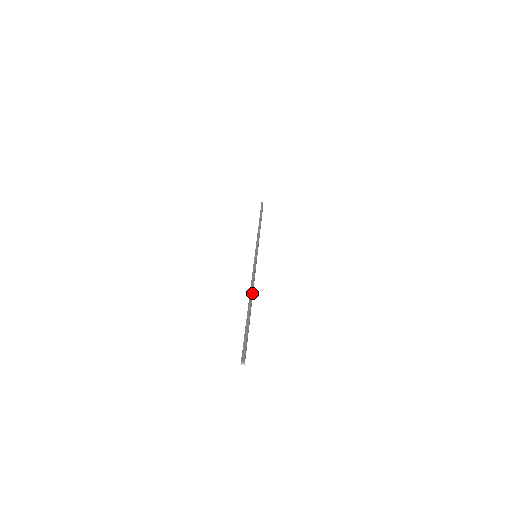
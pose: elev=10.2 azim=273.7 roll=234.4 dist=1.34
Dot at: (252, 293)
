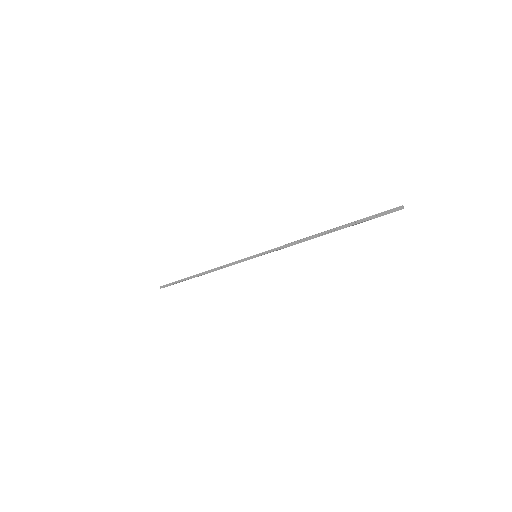
Dot at: (315, 235)
